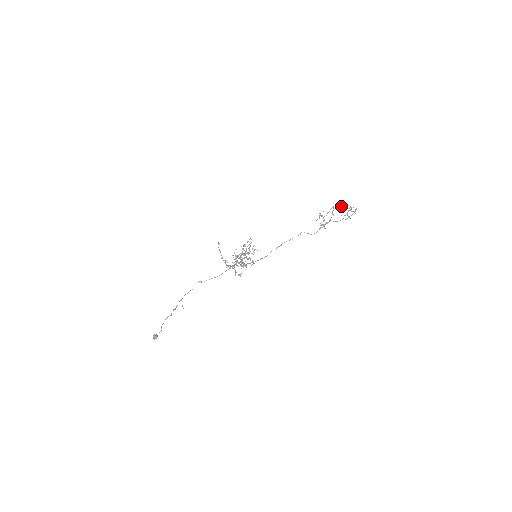
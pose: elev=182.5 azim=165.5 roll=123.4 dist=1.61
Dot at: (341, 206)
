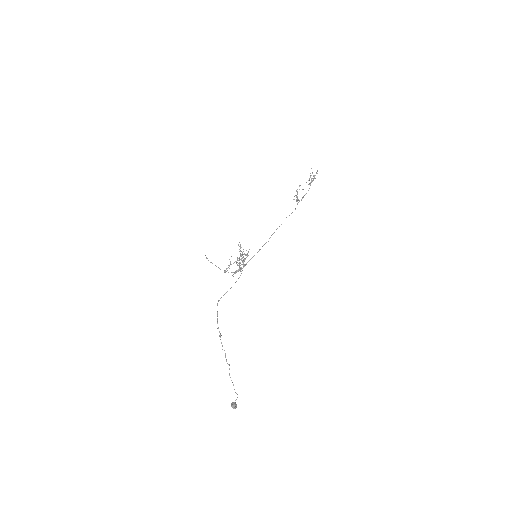
Dot at: (309, 183)
